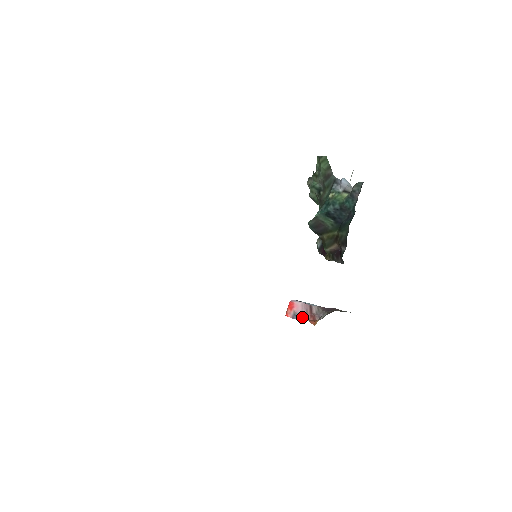
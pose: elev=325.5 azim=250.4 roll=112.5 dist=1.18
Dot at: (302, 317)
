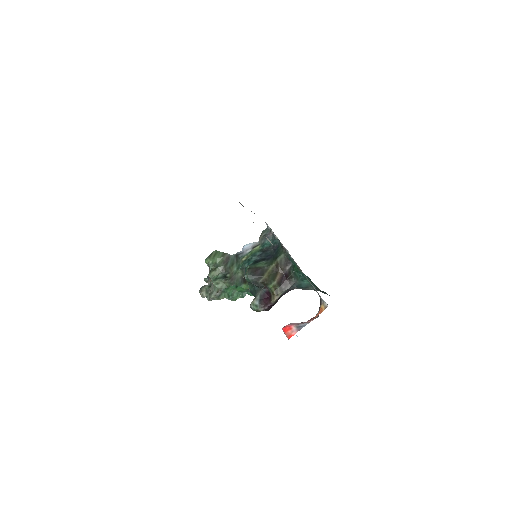
Dot at: (305, 323)
